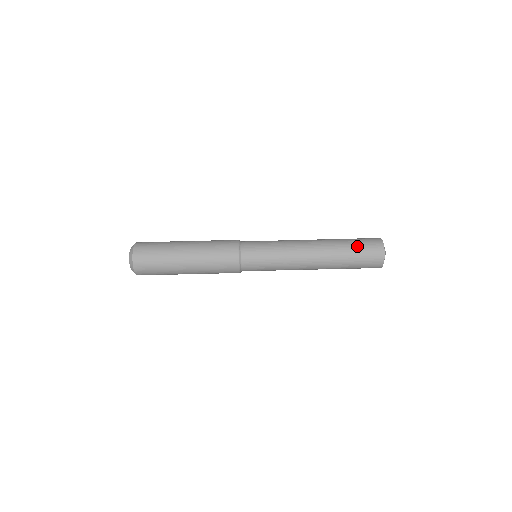
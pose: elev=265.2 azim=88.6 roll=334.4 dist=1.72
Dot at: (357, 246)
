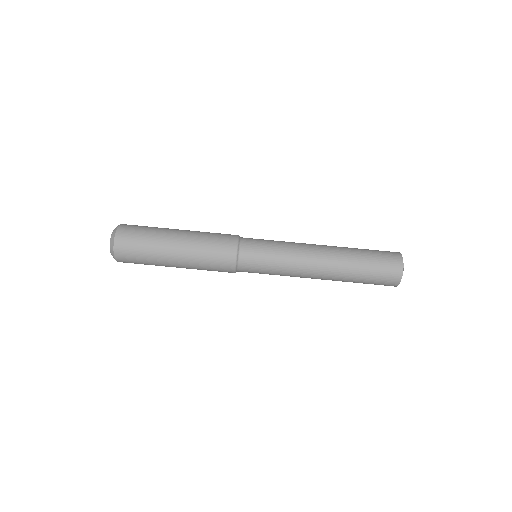
Dot at: (372, 273)
